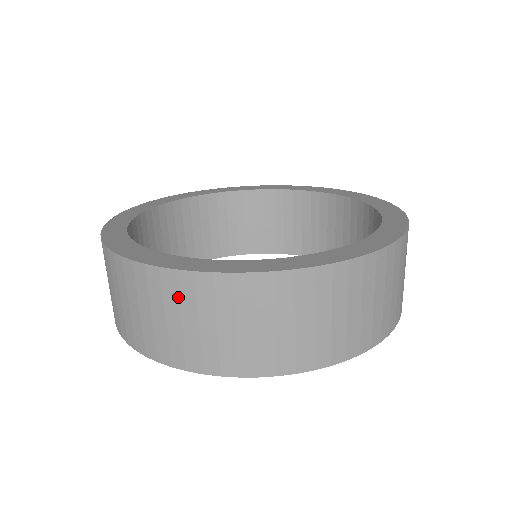
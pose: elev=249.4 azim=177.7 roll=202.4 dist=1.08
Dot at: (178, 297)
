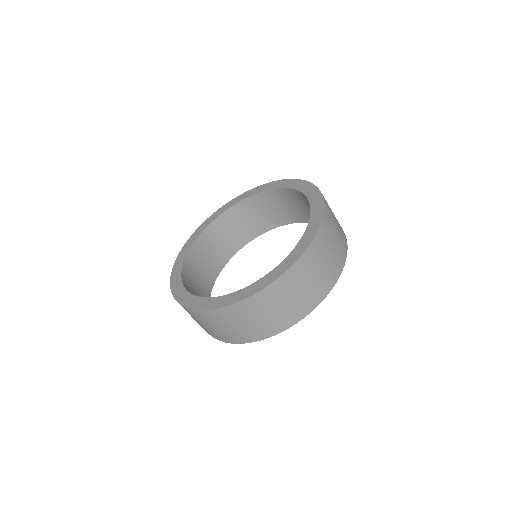
Dot at: (285, 289)
